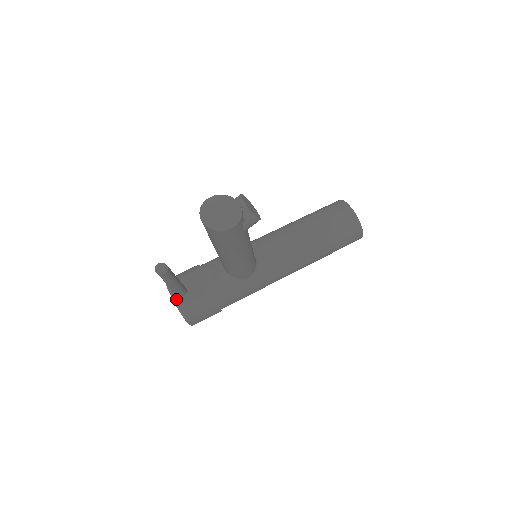
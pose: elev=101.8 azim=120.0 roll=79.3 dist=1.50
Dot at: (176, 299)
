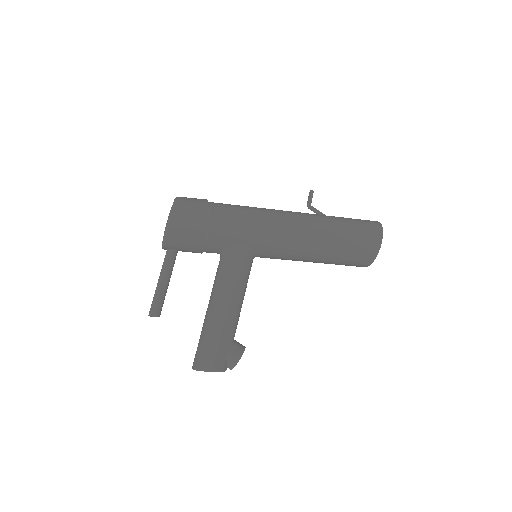
Dot at: occluded
